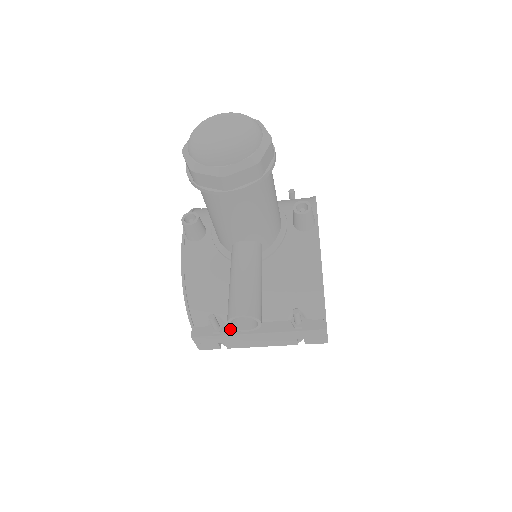
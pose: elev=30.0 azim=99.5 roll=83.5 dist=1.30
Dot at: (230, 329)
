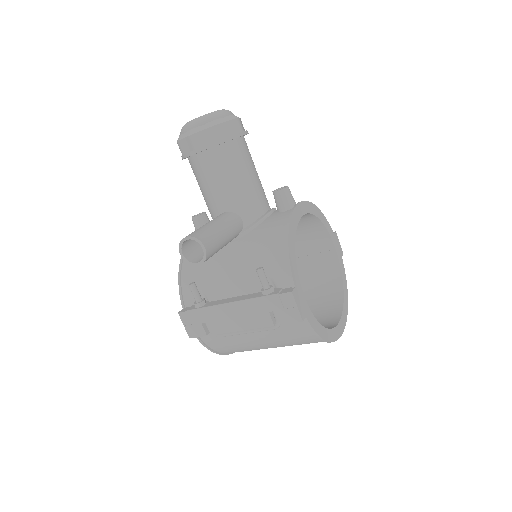
Dot at: (210, 303)
